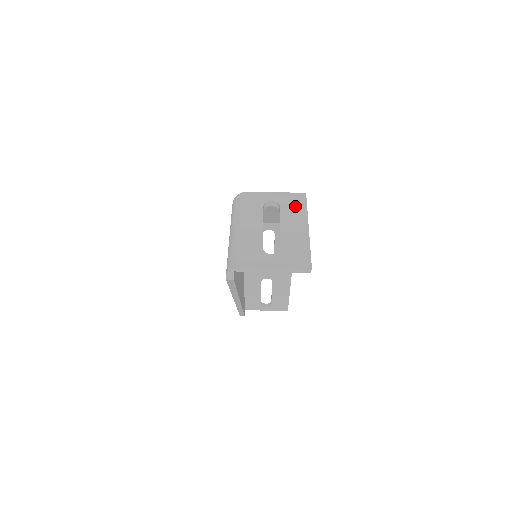
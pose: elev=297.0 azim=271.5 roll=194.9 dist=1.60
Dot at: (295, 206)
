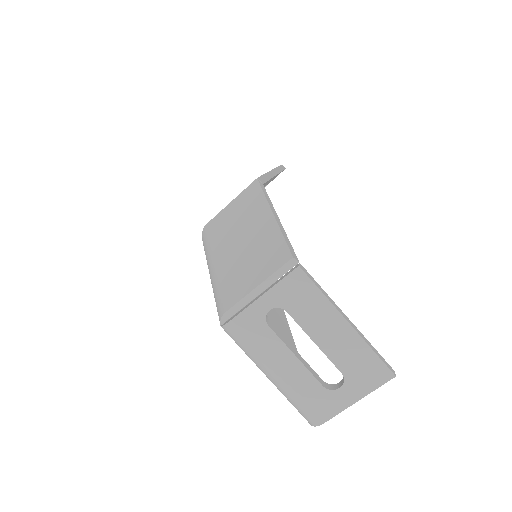
Dot at: (304, 298)
